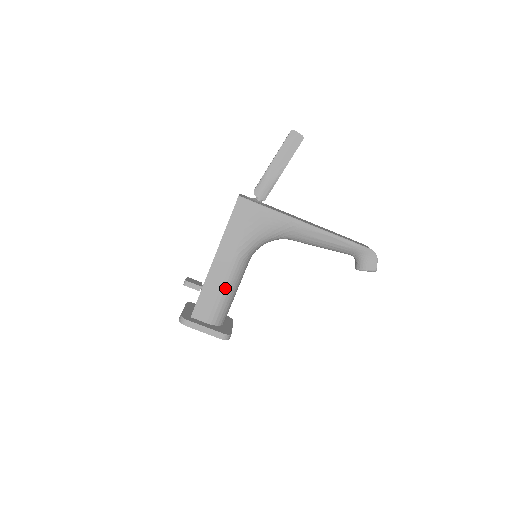
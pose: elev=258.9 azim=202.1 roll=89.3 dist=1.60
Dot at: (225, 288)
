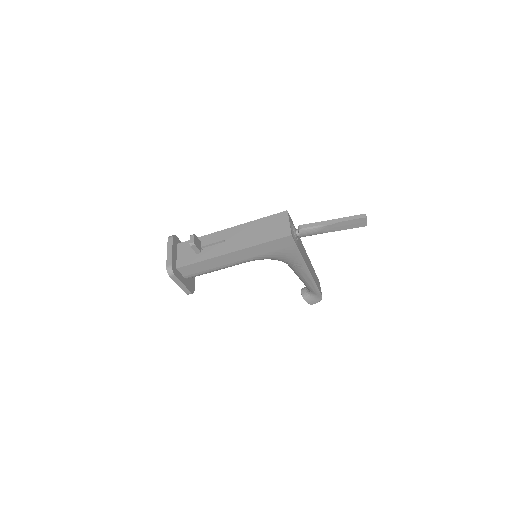
Dot at: (219, 268)
